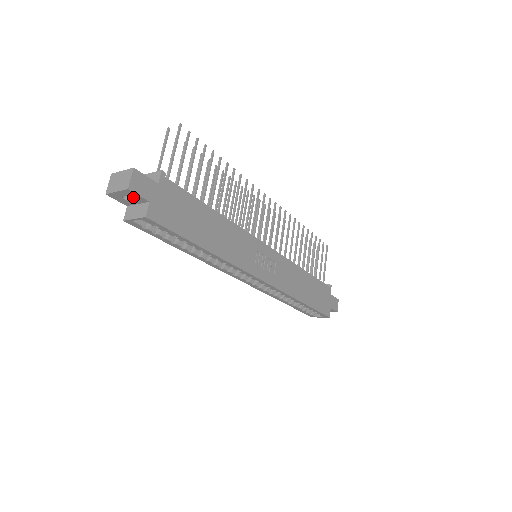
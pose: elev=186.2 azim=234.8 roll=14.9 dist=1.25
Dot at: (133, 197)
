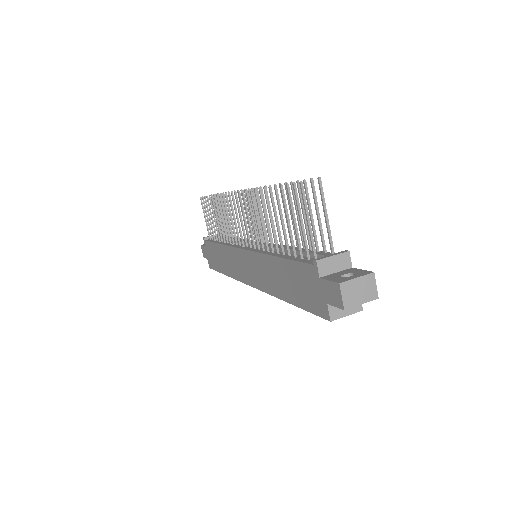
Dot at: occluded
